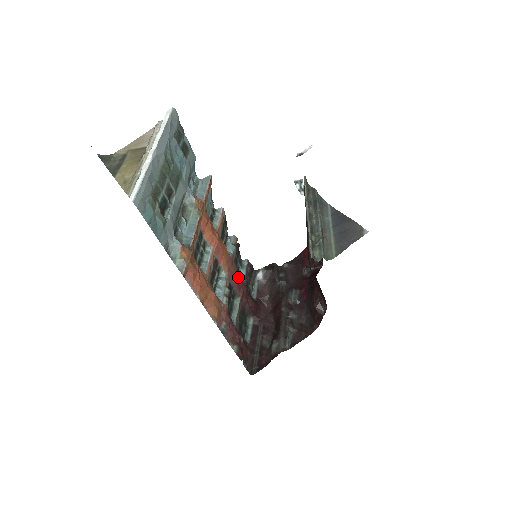
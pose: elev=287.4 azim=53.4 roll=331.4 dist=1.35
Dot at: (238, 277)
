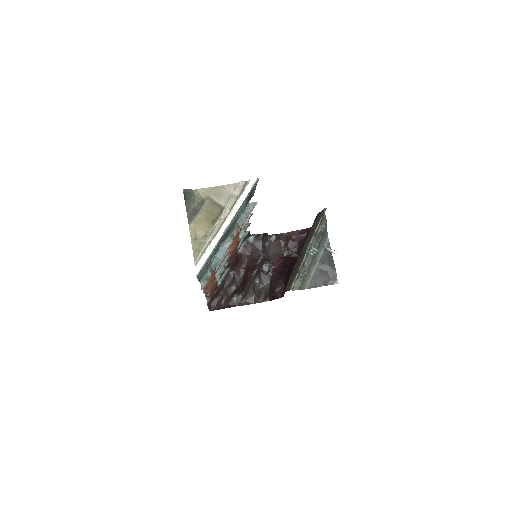
Dot at: (235, 252)
